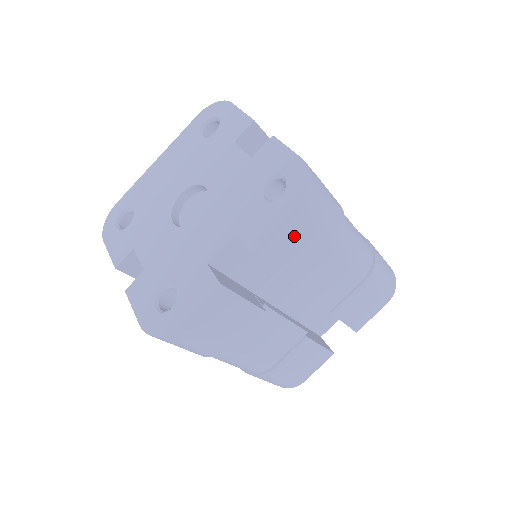
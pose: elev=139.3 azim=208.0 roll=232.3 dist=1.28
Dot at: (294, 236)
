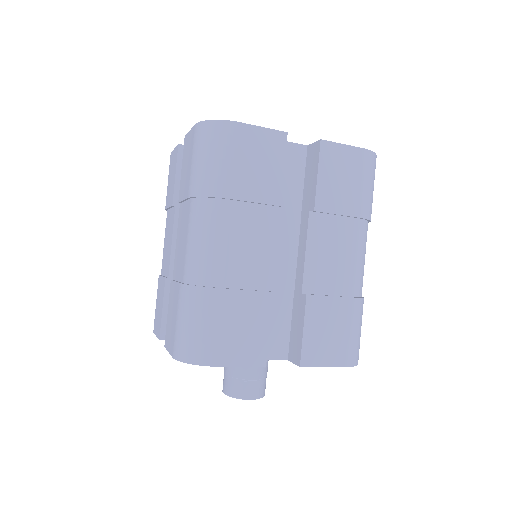
Dot at: (347, 168)
